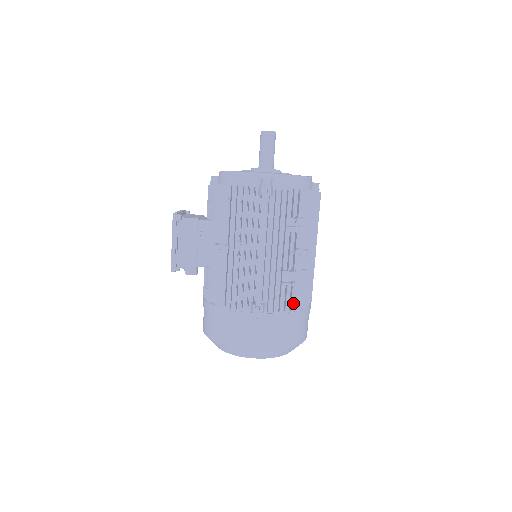
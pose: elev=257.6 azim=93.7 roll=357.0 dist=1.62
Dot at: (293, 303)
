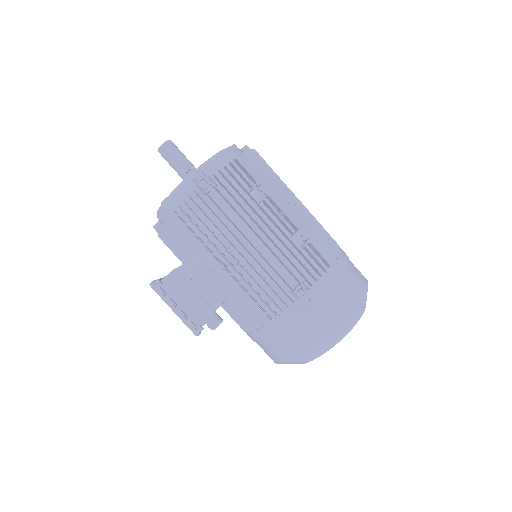
Dot at: occluded
